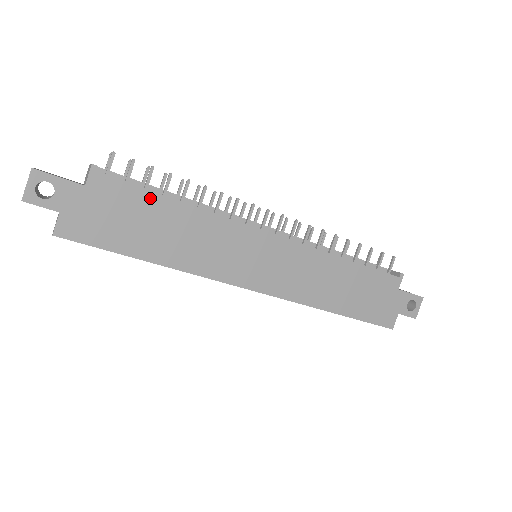
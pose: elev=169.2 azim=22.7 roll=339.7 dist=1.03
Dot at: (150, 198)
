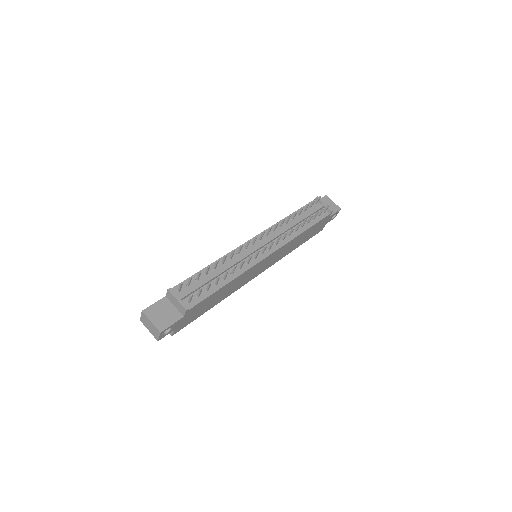
Dot at: (213, 295)
